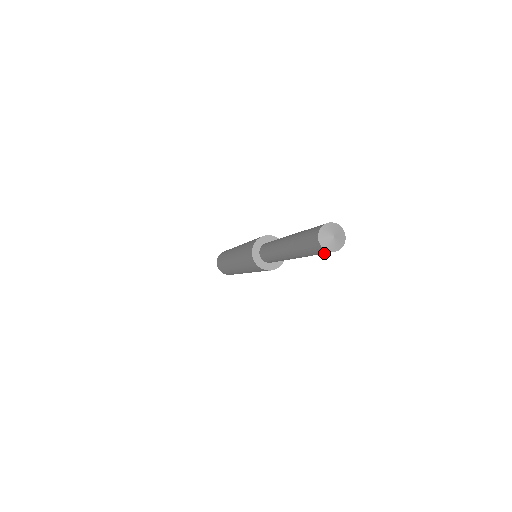
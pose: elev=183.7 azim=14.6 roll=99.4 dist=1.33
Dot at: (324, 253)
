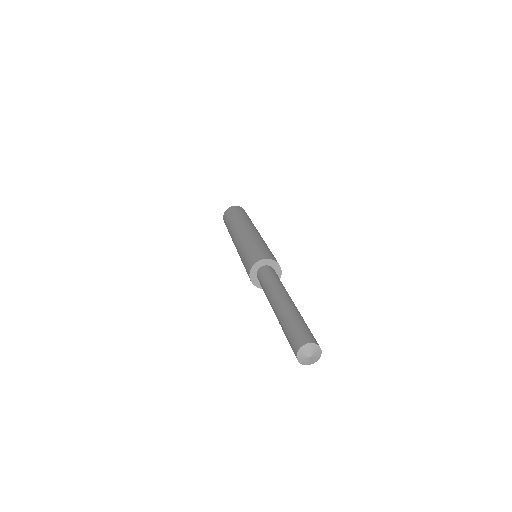
Dot at: occluded
